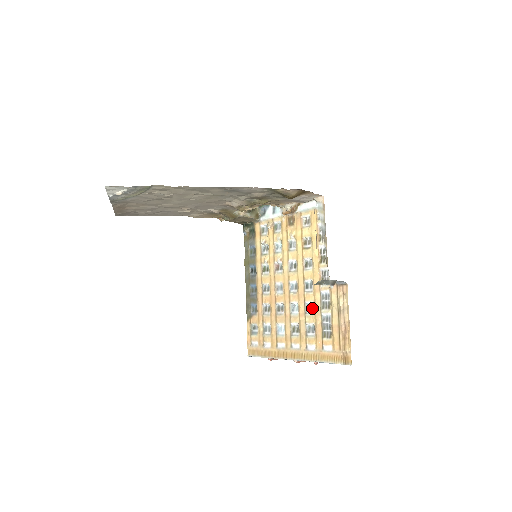
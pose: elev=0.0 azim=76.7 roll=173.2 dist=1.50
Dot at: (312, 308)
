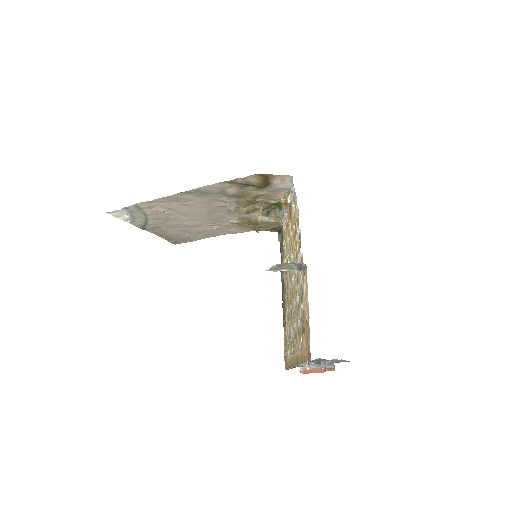
Dot at: occluded
